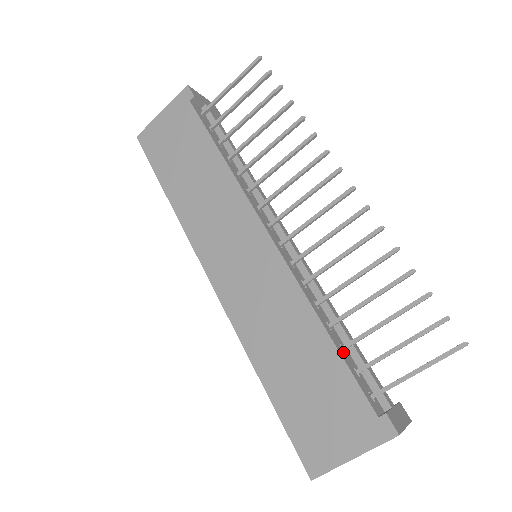
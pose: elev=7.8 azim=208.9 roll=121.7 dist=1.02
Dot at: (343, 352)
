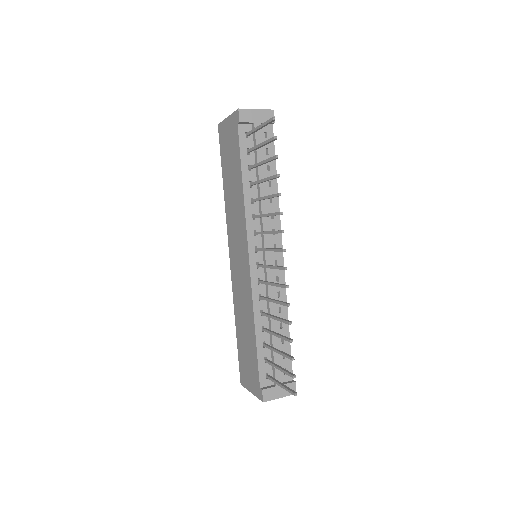
Dot at: (262, 347)
